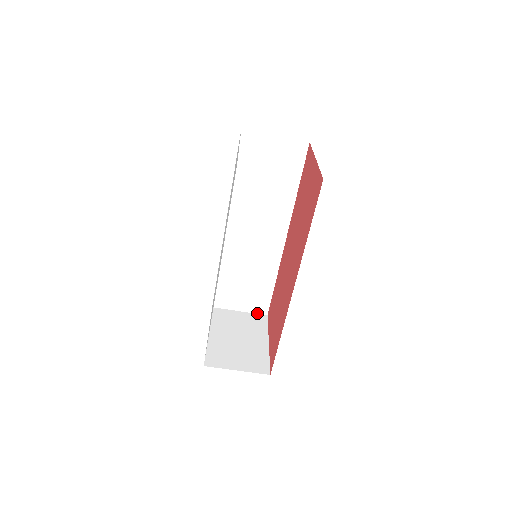
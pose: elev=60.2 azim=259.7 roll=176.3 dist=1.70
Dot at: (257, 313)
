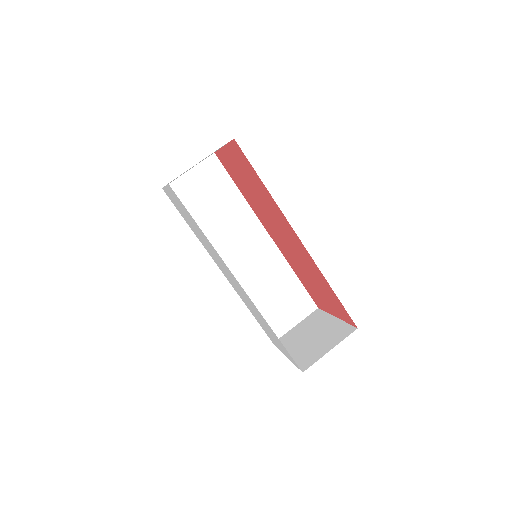
Dot at: (309, 314)
